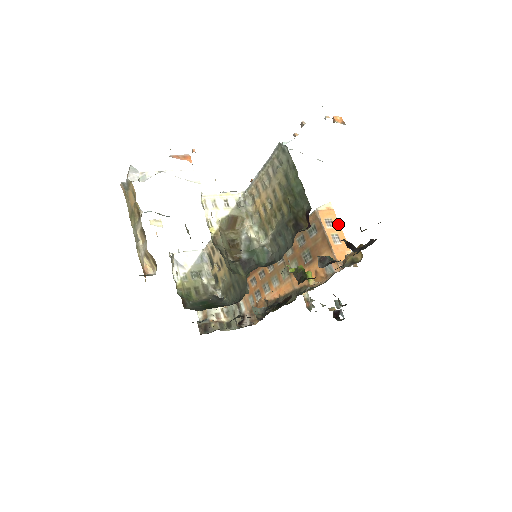
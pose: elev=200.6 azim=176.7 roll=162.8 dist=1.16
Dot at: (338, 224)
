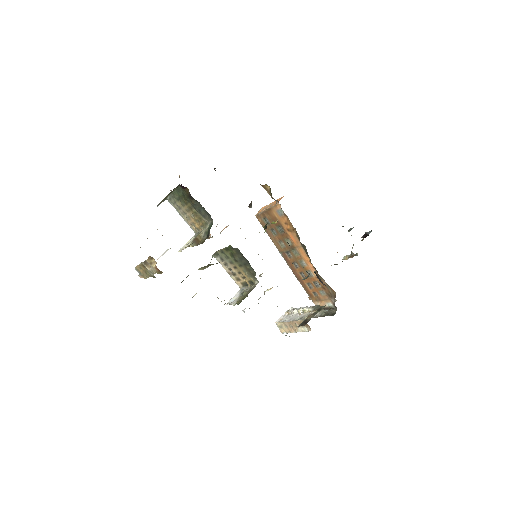
Dot at: occluded
